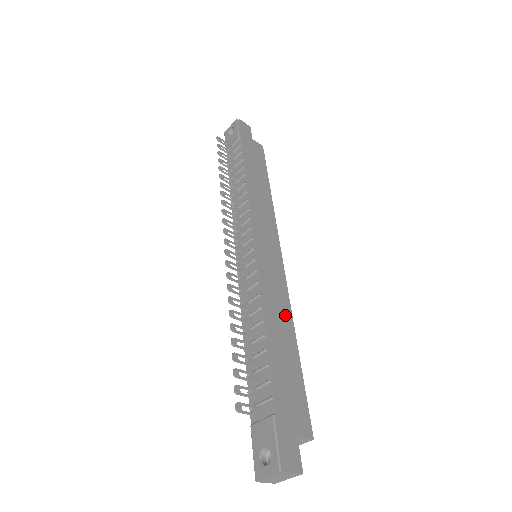
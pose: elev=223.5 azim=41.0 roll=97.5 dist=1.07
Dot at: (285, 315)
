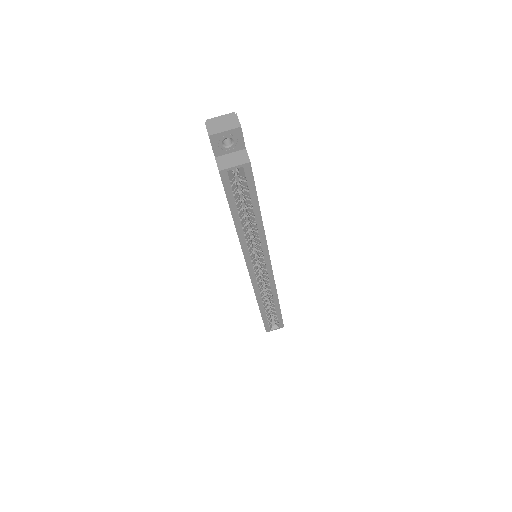
Dot at: occluded
